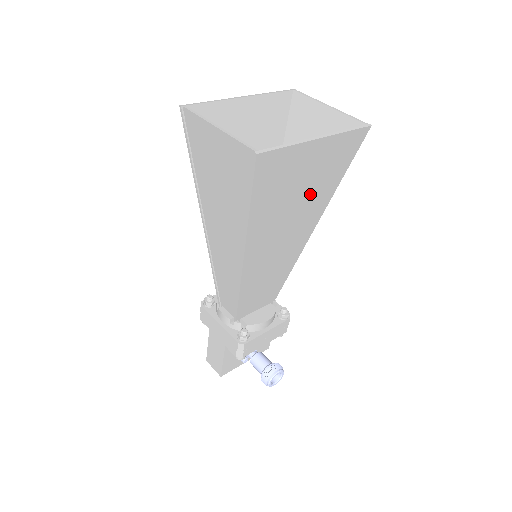
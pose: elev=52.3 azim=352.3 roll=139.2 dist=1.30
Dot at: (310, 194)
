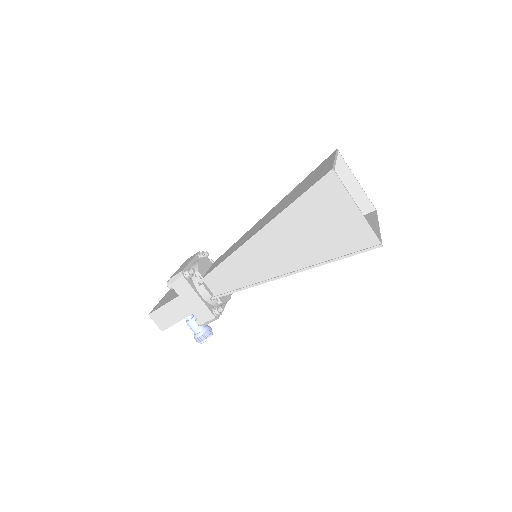
Dot at: occluded
